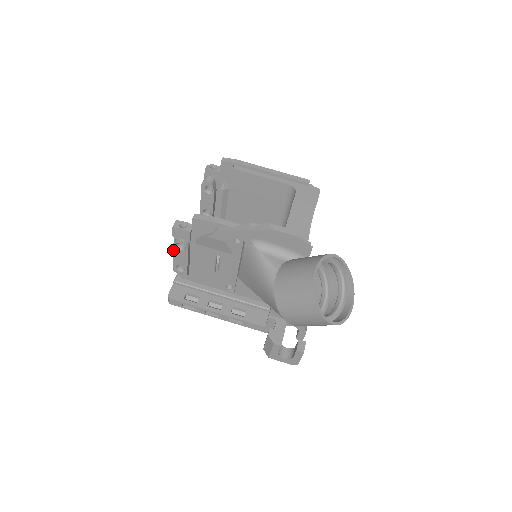
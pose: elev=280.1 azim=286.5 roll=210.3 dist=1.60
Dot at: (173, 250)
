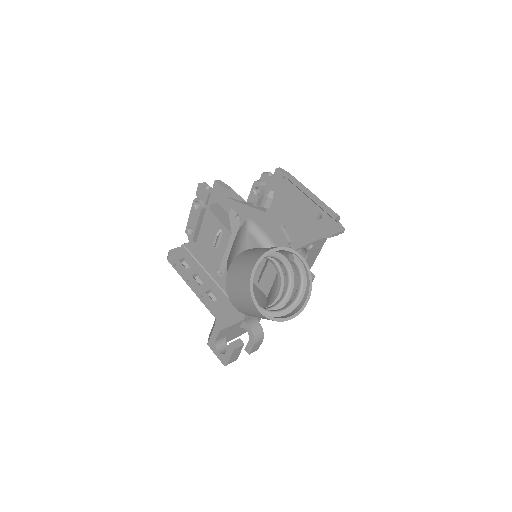
Dot at: (191, 208)
